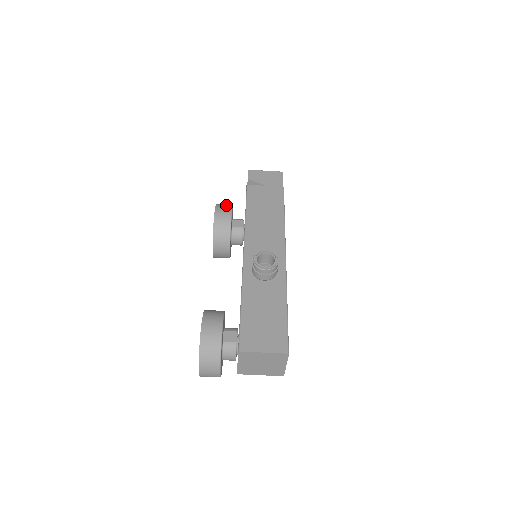
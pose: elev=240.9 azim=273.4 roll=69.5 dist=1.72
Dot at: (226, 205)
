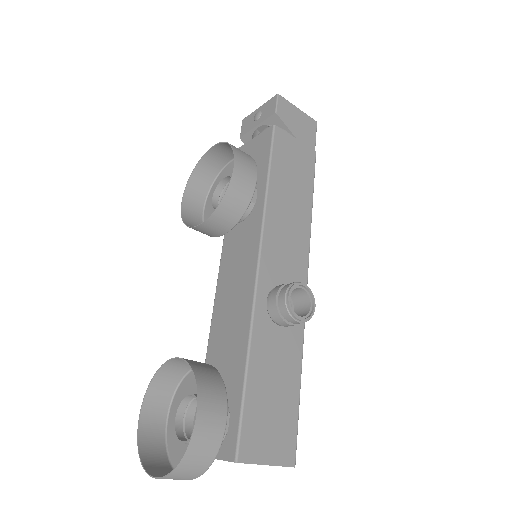
Dot at: (247, 156)
